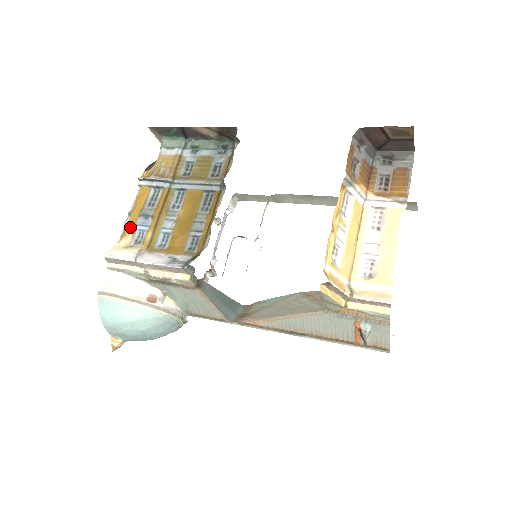
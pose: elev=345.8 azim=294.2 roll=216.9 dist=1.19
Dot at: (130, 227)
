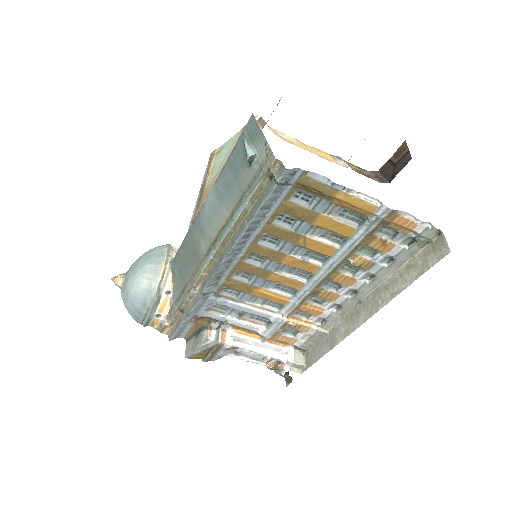
Dot at: occluded
